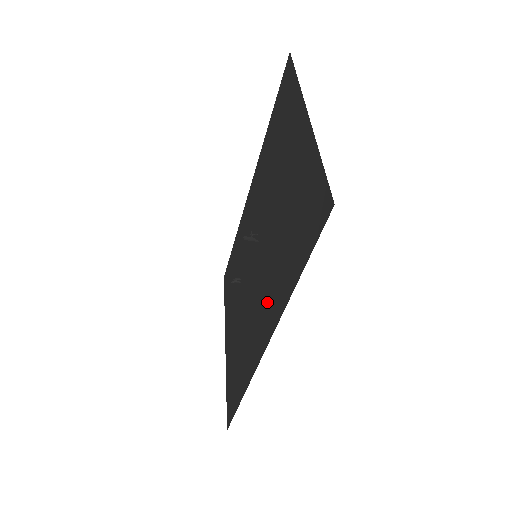
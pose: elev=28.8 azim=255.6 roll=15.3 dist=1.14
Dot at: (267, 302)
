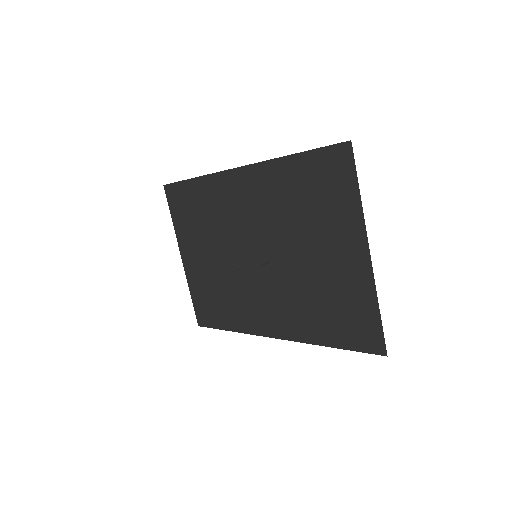
Dot at: (280, 313)
